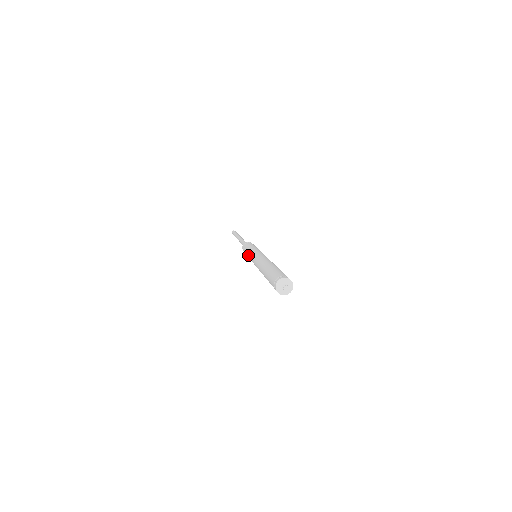
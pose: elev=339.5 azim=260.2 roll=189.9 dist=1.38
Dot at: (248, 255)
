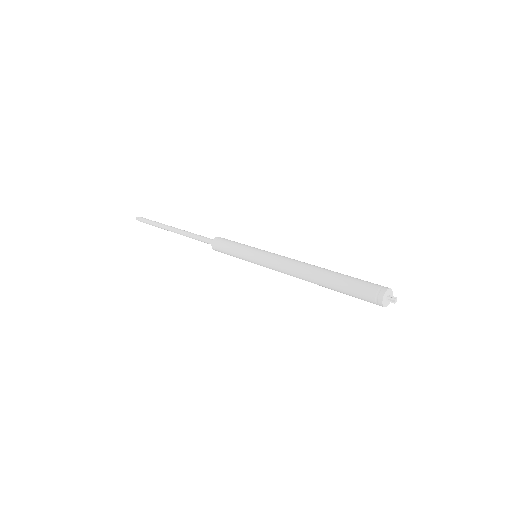
Dot at: (245, 256)
